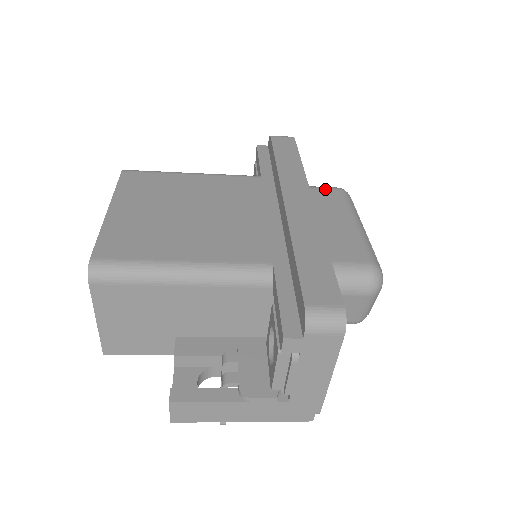
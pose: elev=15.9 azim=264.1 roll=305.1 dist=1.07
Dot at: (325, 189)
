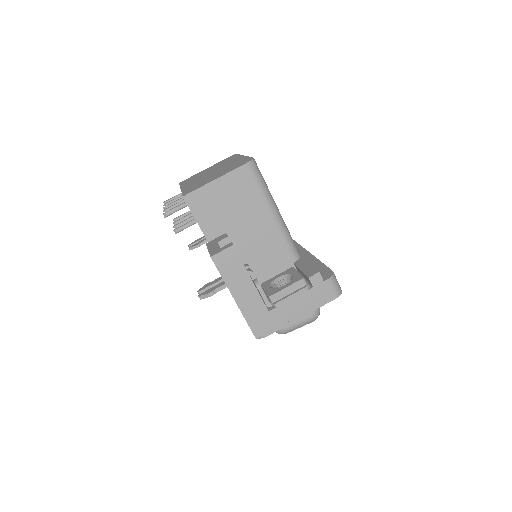
Dot at: occluded
